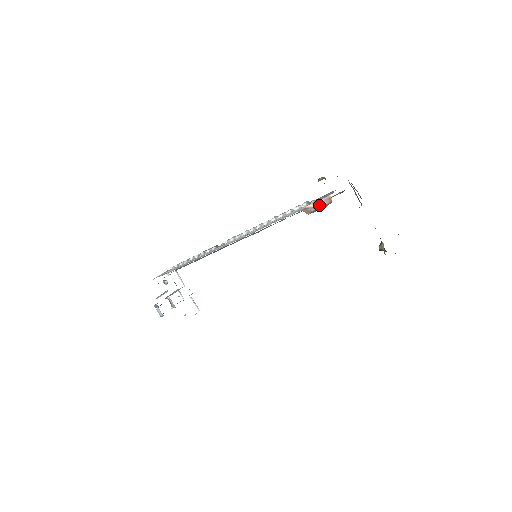
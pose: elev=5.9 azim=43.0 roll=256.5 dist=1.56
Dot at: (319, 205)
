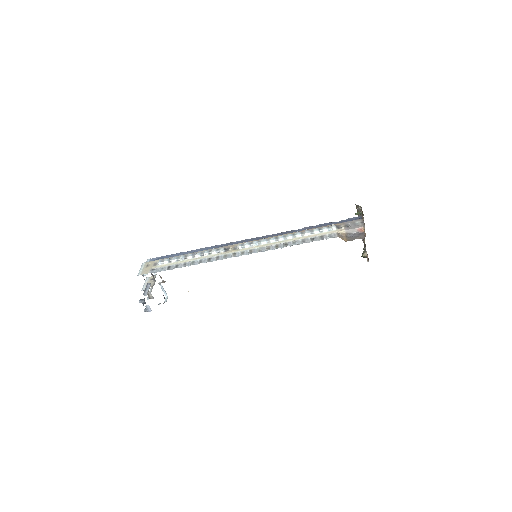
Dot at: (350, 232)
